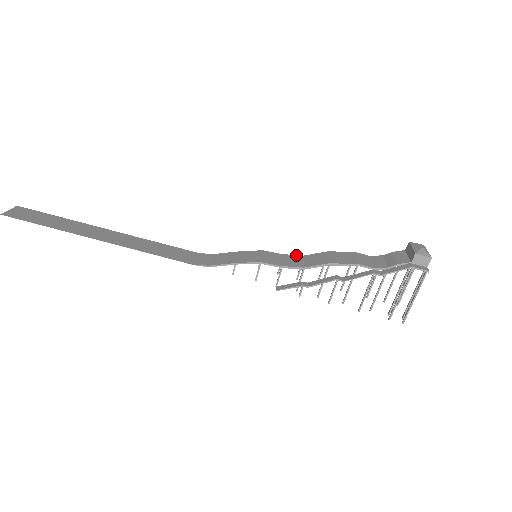
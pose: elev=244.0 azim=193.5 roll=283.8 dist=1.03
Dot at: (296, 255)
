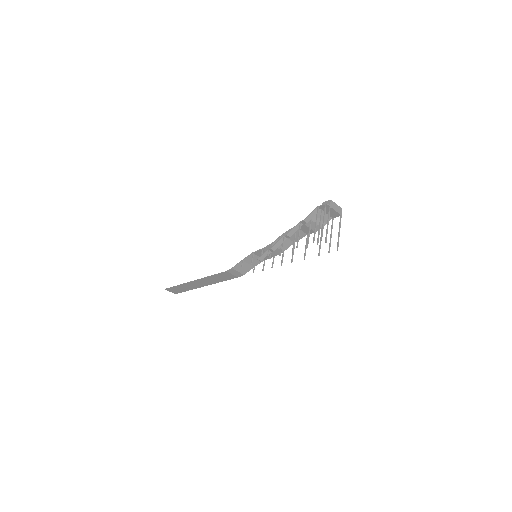
Dot at: occluded
